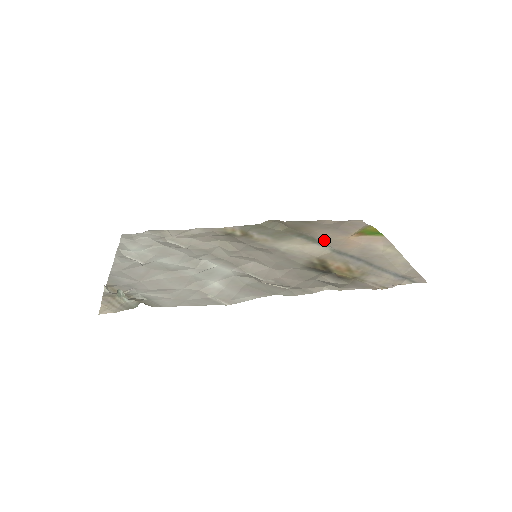
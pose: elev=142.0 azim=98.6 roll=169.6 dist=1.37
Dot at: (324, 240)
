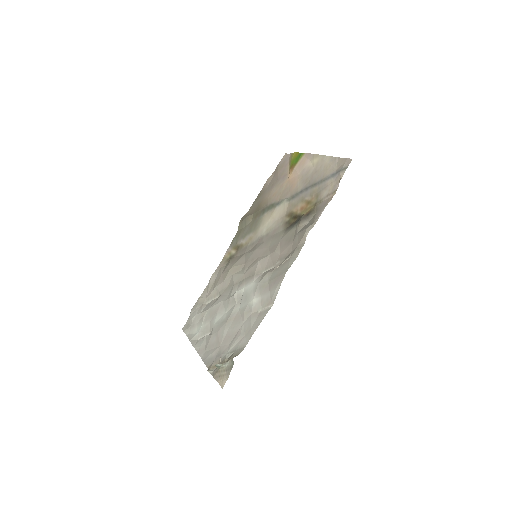
Dot at: (278, 198)
